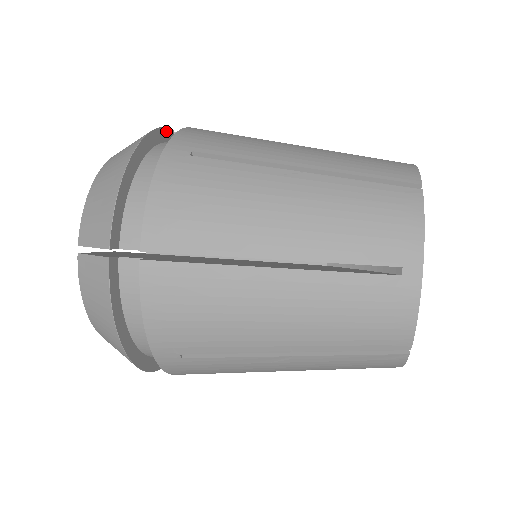
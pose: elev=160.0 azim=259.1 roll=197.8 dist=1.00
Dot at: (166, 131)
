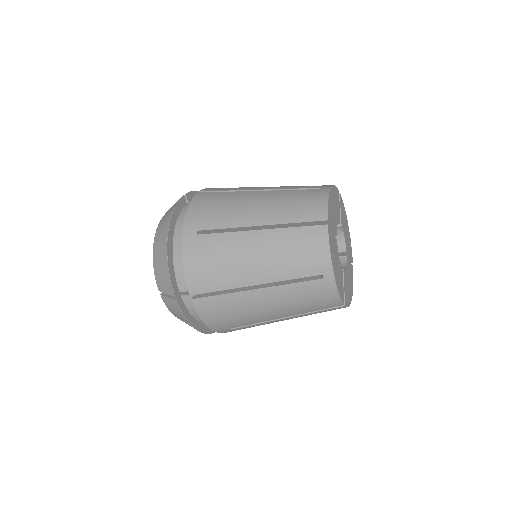
Dot at: occluded
